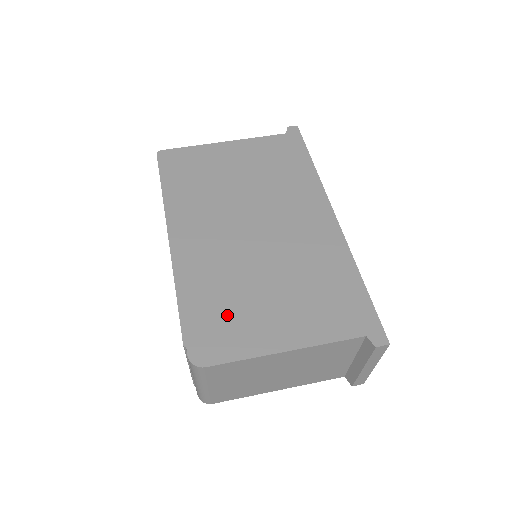
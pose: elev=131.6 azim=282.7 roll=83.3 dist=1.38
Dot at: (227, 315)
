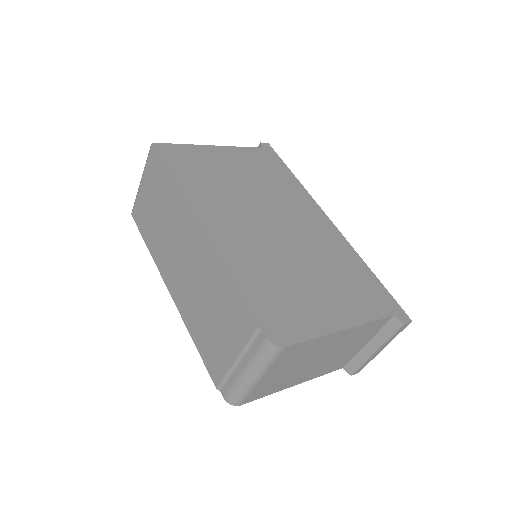
Dot at: (284, 299)
